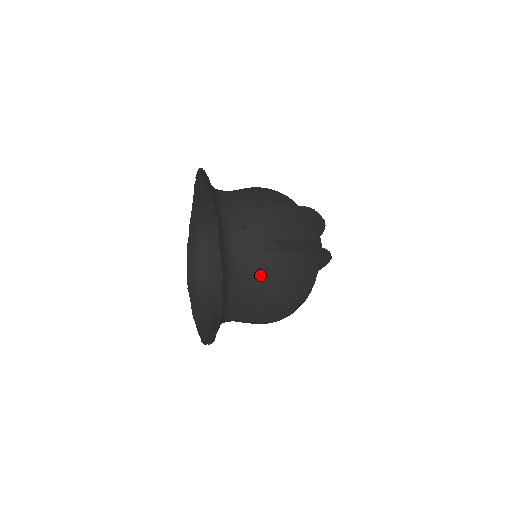
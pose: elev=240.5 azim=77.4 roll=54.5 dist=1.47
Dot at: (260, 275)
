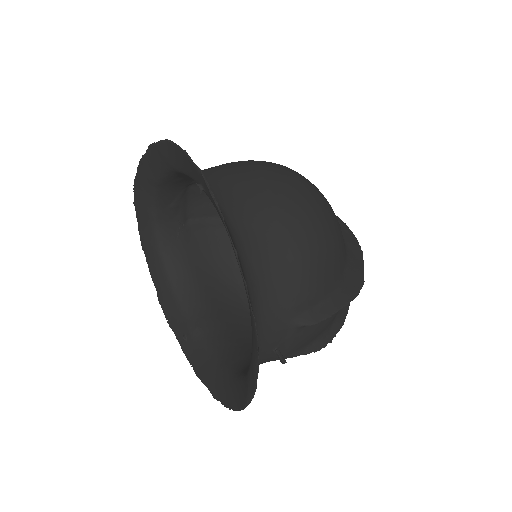
Dot at: occluded
